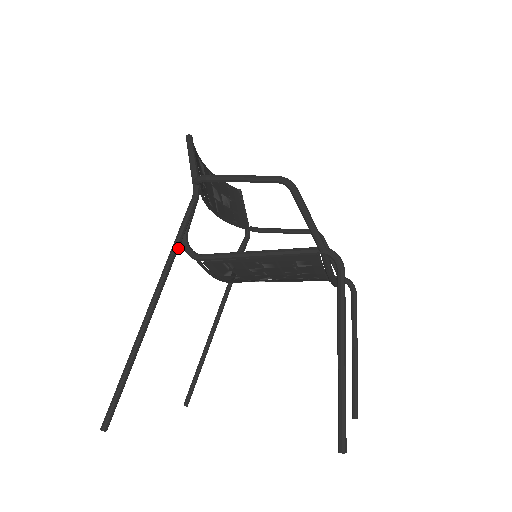
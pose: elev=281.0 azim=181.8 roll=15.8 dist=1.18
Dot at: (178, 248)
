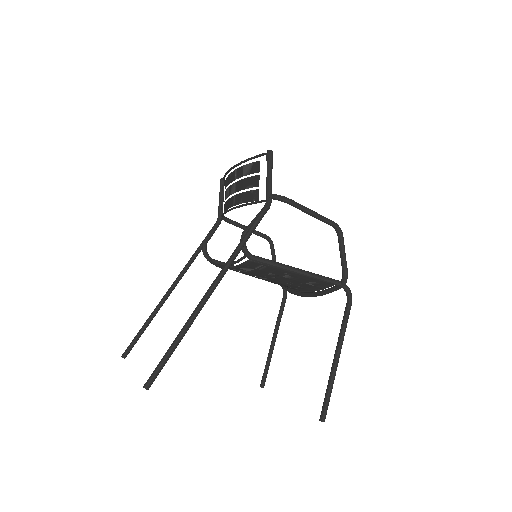
Dot at: (243, 246)
